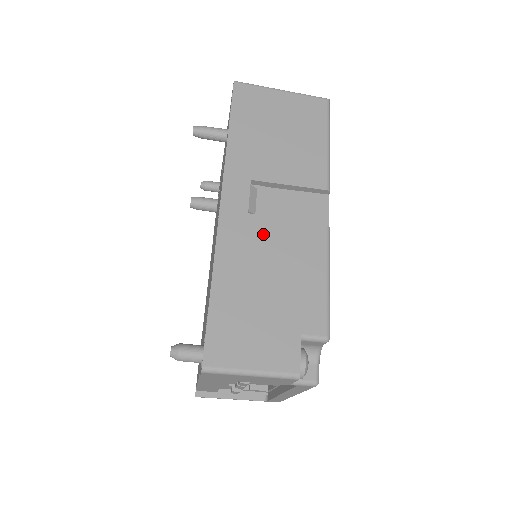
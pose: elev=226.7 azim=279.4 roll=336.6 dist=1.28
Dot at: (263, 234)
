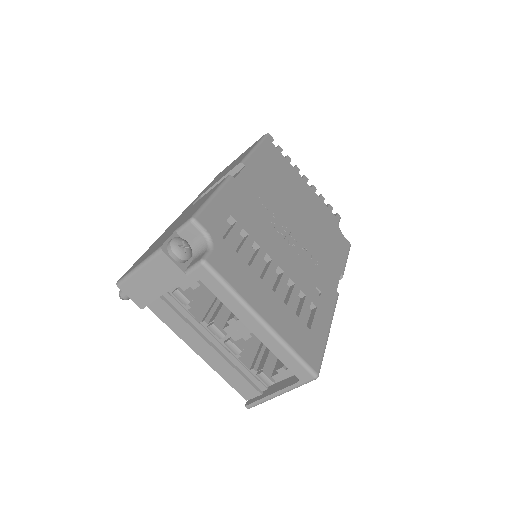
Dot at: occluded
